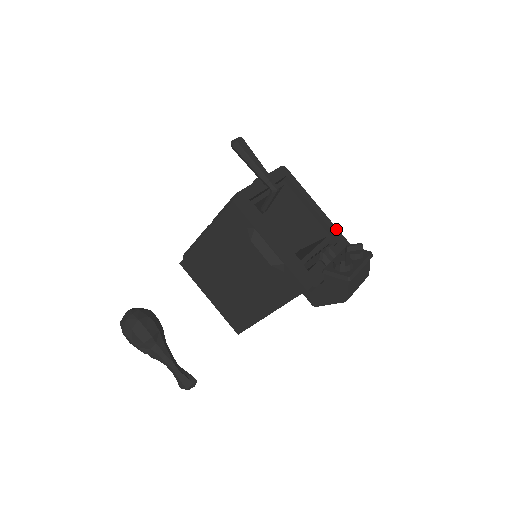
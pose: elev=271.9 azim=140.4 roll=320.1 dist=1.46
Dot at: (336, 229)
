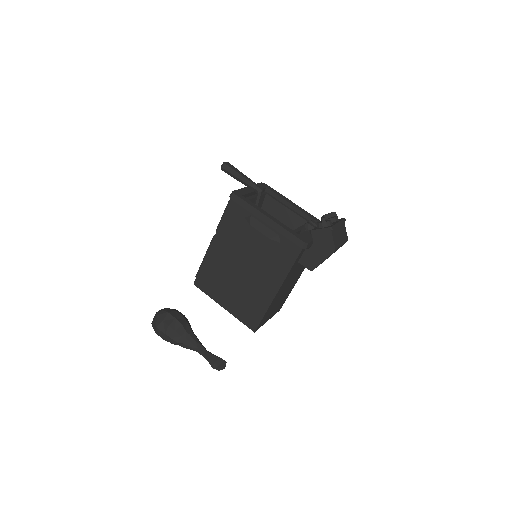
Dot at: (314, 217)
